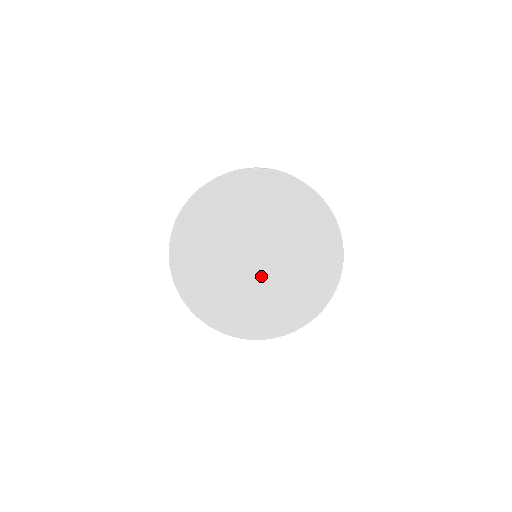
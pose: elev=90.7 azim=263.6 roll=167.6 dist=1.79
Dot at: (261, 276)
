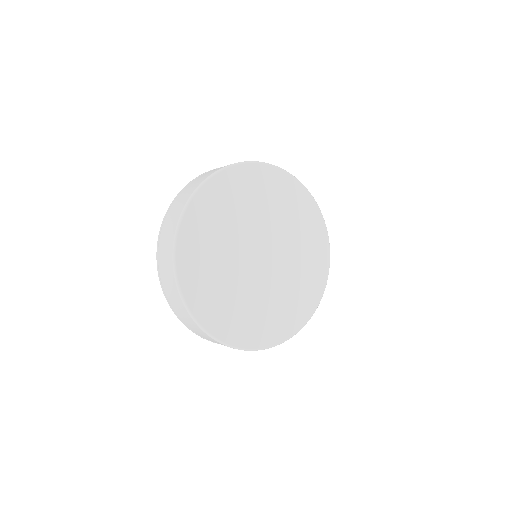
Dot at: (251, 273)
